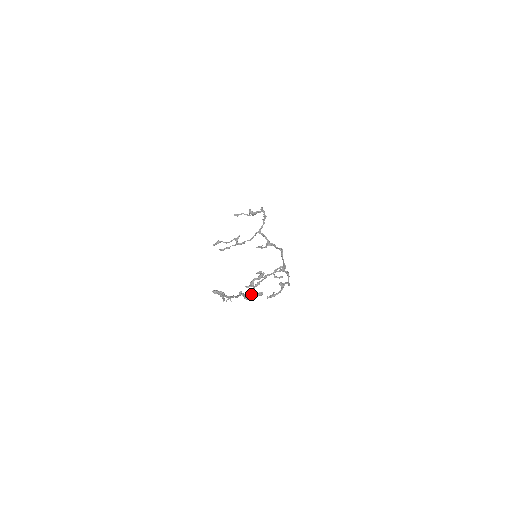
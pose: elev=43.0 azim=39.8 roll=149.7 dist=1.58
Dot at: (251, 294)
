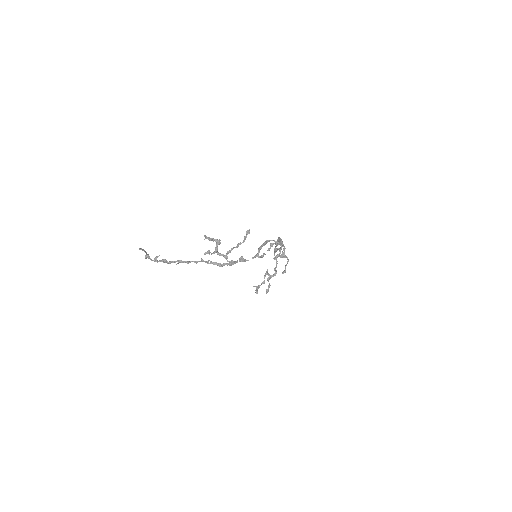
Dot at: (229, 263)
